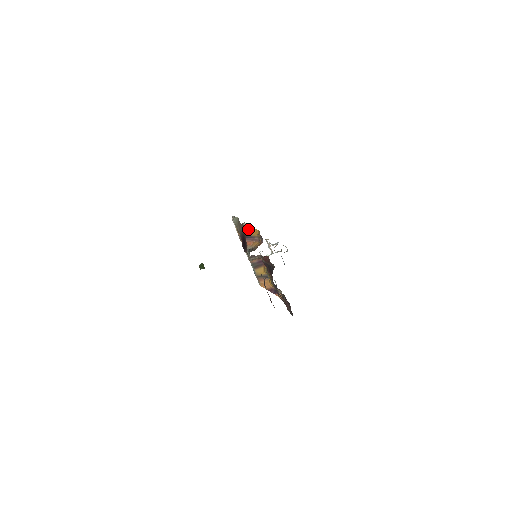
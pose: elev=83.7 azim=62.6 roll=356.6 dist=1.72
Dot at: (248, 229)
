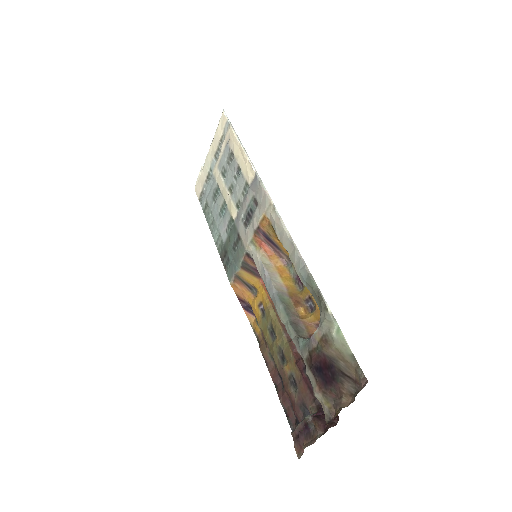
Dot at: occluded
